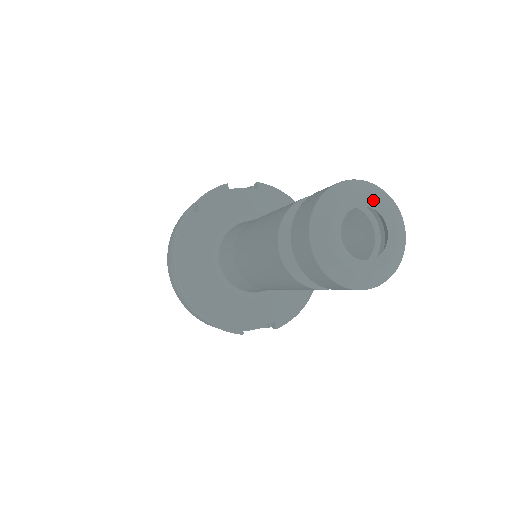
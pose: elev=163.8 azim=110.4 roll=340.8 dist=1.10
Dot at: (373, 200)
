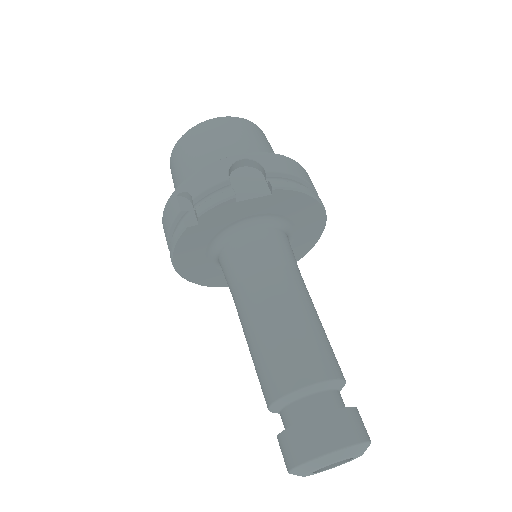
Dot at: (349, 458)
